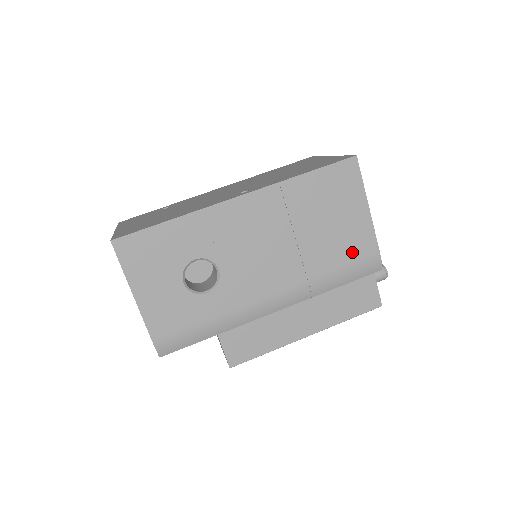
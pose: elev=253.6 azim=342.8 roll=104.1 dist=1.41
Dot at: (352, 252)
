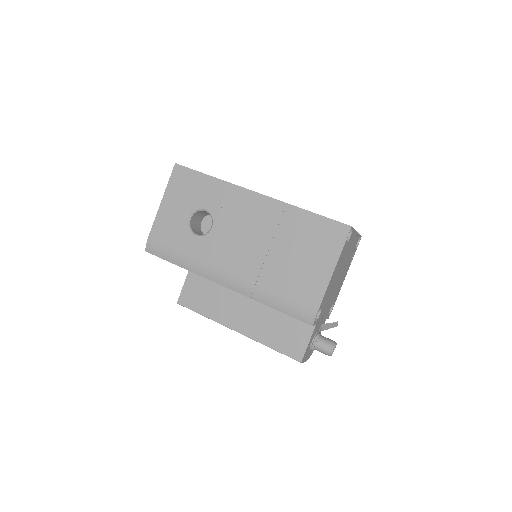
Dot at: (299, 291)
